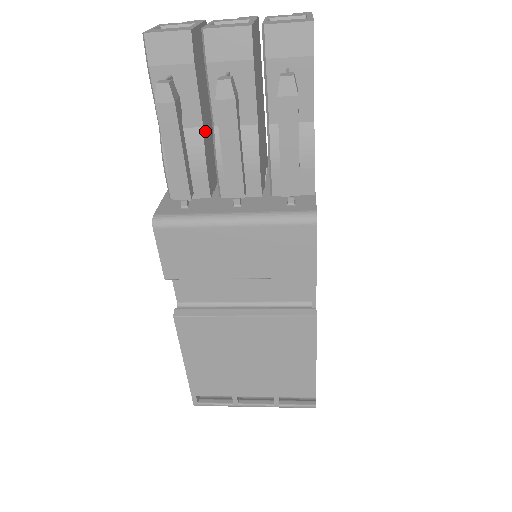
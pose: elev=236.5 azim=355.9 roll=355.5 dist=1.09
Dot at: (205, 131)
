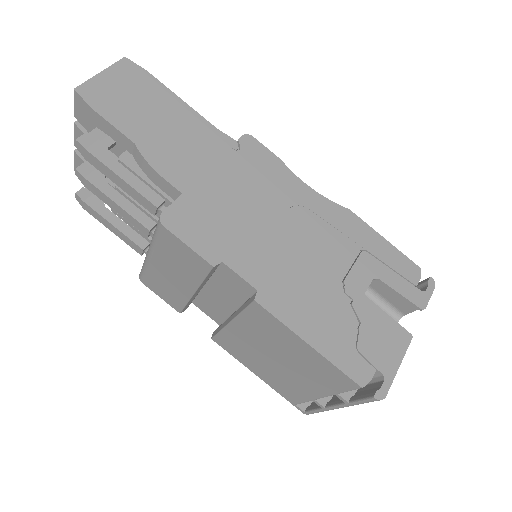
Dot at: occluded
